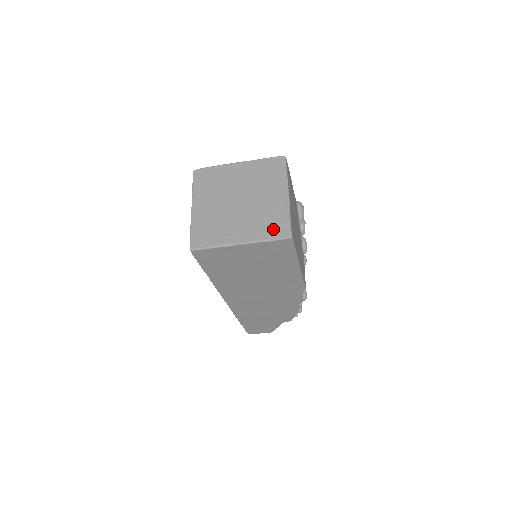
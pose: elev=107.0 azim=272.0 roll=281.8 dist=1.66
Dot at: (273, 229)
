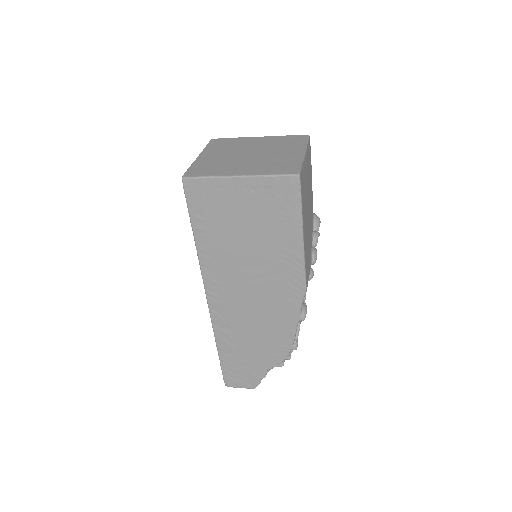
Dot at: (280, 169)
